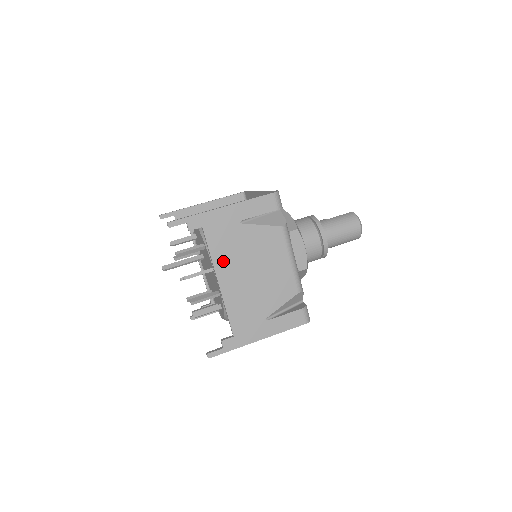
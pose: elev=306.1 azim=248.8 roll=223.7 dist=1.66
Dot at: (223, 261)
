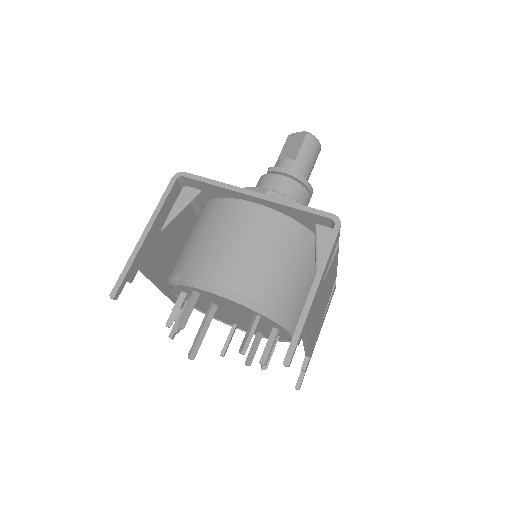
Dot at: (311, 327)
